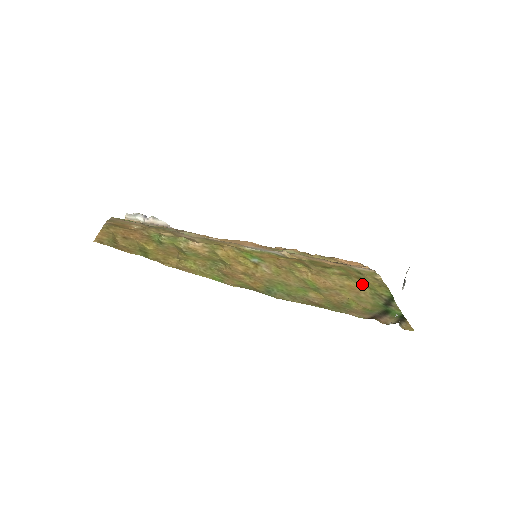
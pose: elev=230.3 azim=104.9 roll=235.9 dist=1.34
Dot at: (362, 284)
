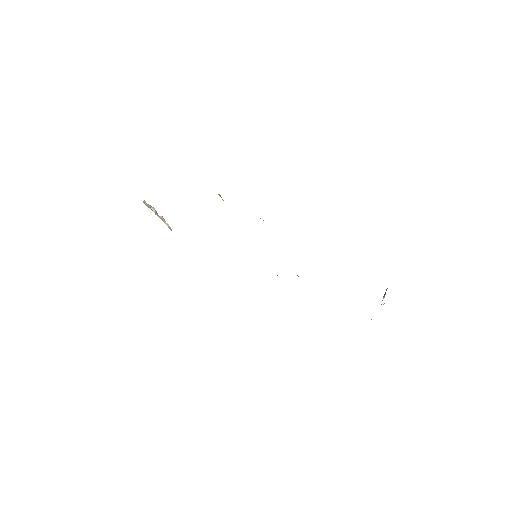
Dot at: occluded
